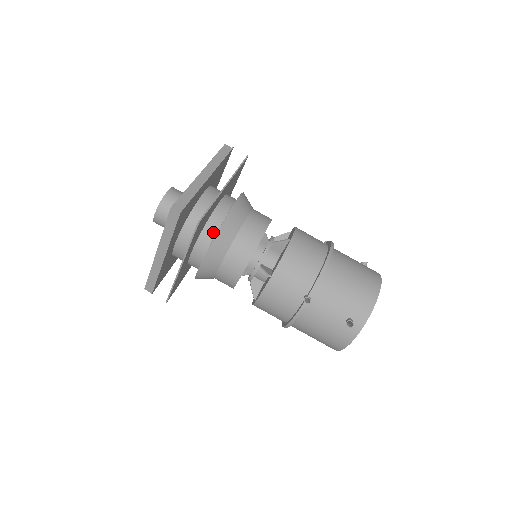
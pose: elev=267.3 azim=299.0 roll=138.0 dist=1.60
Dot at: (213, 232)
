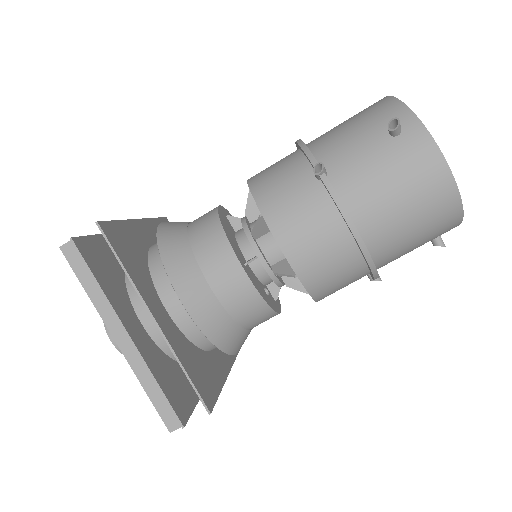
Dot at: occluded
